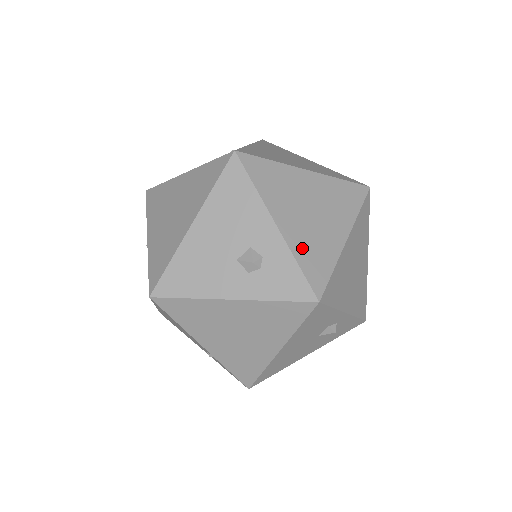
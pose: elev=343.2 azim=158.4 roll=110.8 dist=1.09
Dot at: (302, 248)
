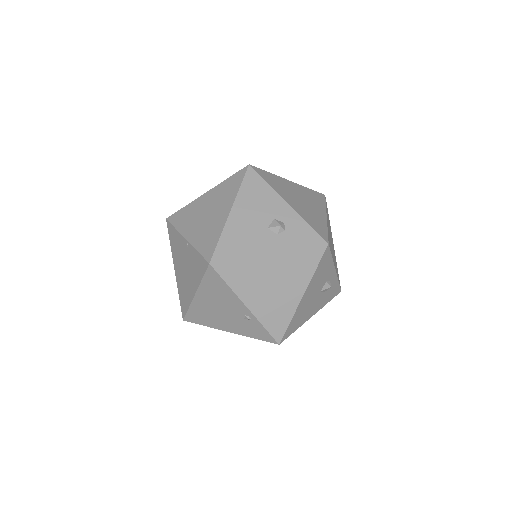
Dot at: (306, 216)
